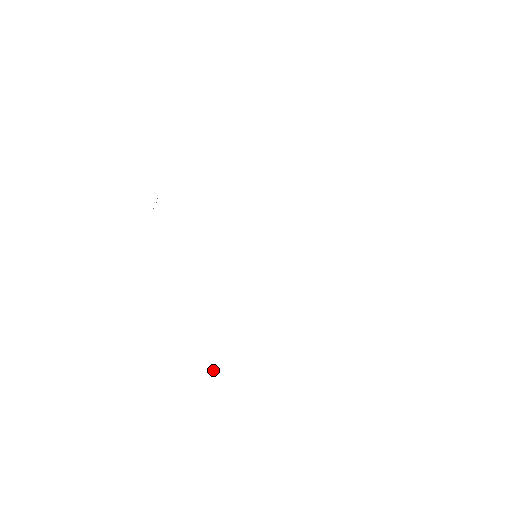
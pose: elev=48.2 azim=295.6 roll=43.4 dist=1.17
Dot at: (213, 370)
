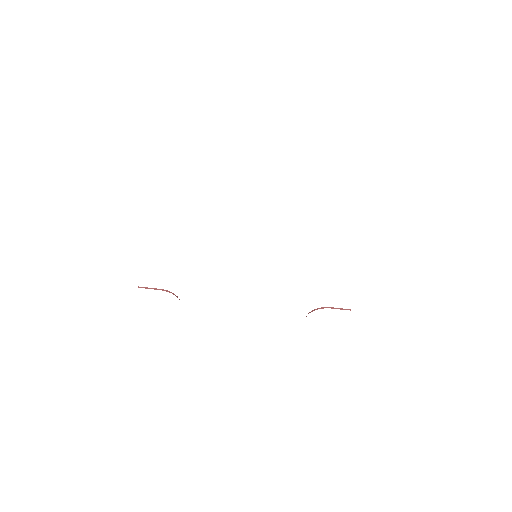
Dot at: (179, 299)
